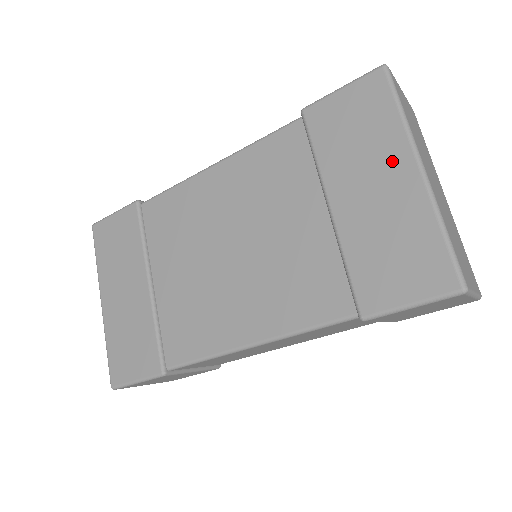
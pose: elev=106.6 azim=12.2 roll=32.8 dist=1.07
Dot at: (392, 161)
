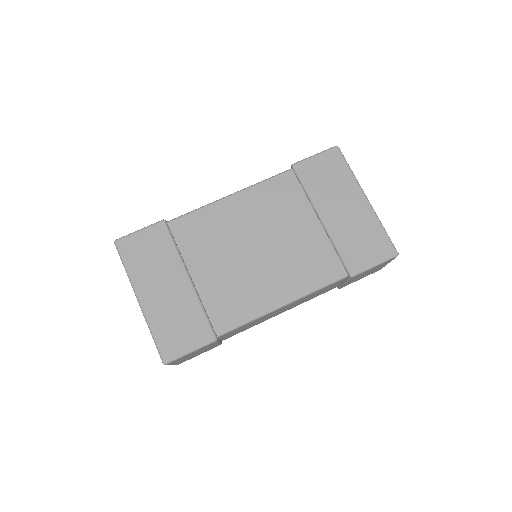
Dot at: (352, 194)
